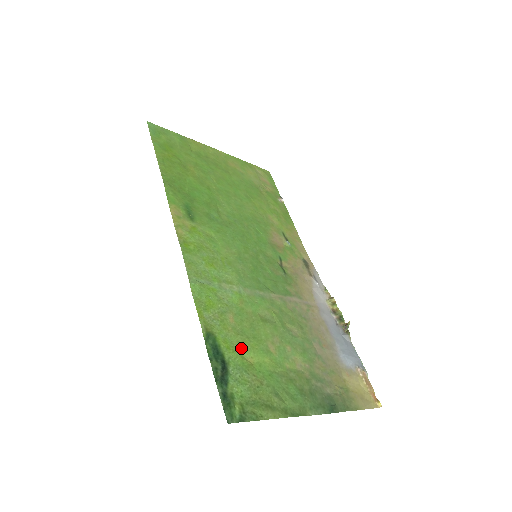
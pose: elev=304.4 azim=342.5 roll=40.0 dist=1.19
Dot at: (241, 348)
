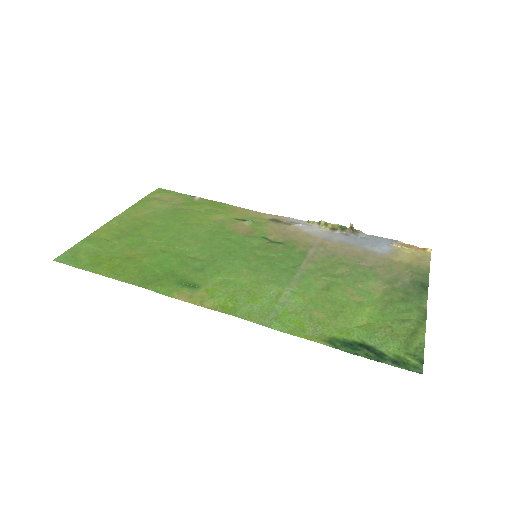
Dot at: (351, 323)
